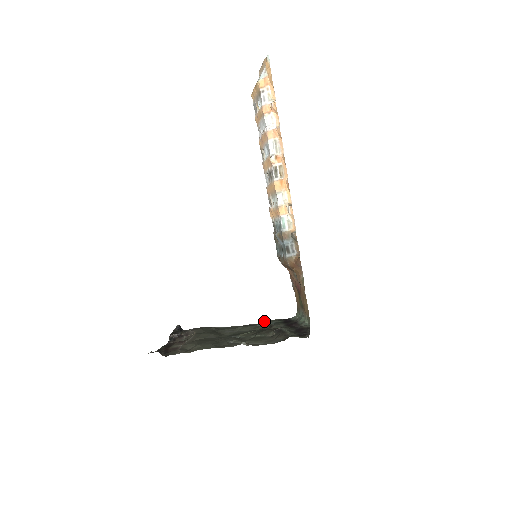
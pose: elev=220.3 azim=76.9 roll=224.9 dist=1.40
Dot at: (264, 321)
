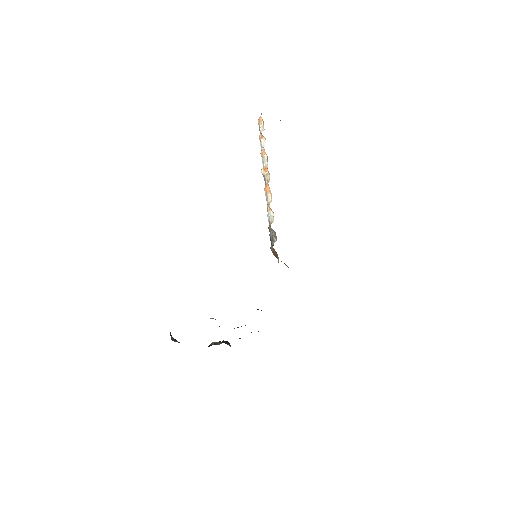
Dot at: occluded
